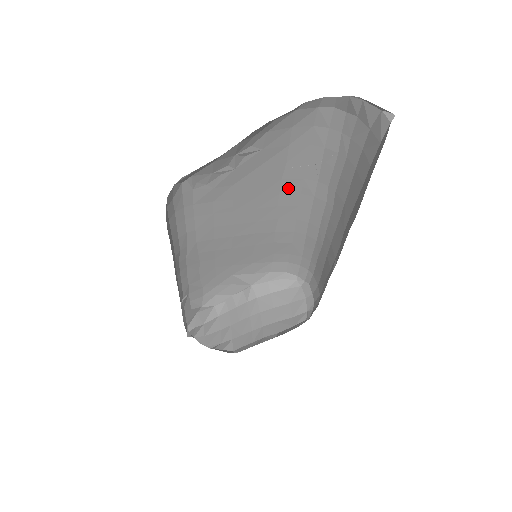
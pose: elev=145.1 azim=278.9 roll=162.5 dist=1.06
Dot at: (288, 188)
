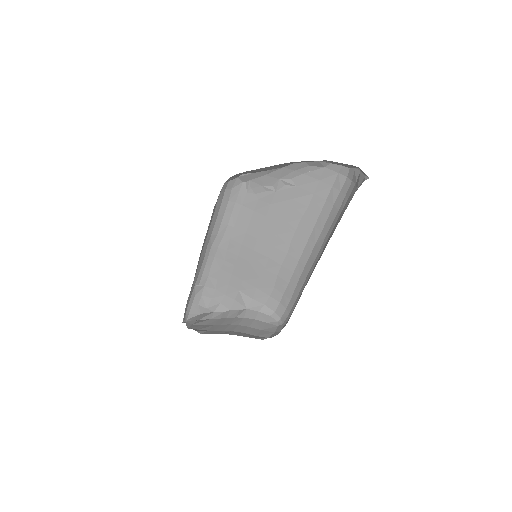
Dot at: (302, 229)
